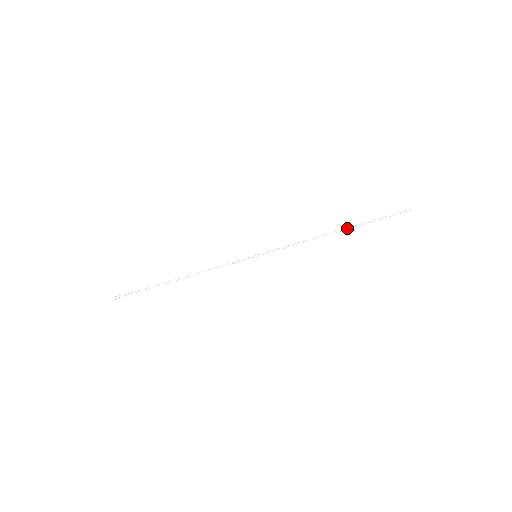
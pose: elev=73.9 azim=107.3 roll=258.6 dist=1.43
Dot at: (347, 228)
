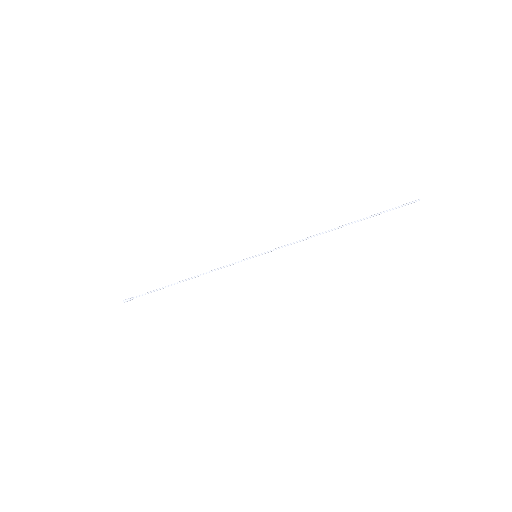
Dot at: occluded
